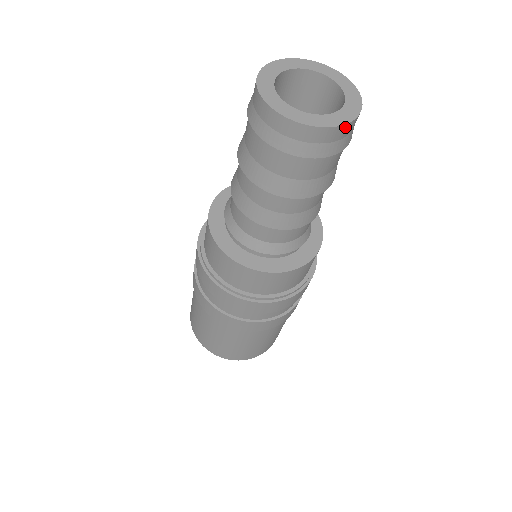
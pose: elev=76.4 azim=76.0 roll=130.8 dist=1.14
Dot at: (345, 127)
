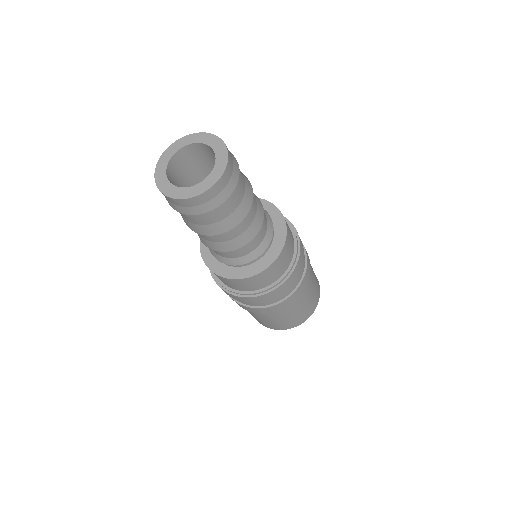
Dot at: (220, 182)
